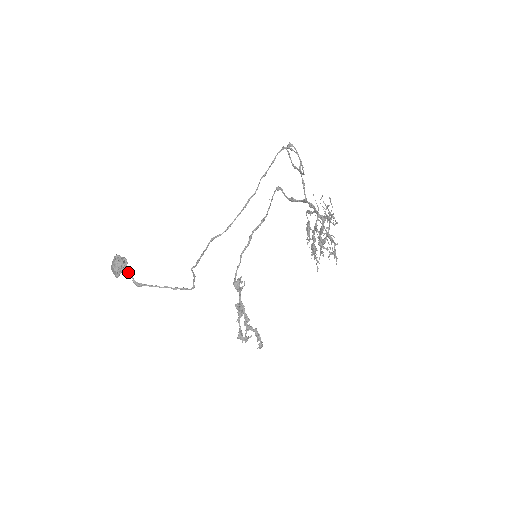
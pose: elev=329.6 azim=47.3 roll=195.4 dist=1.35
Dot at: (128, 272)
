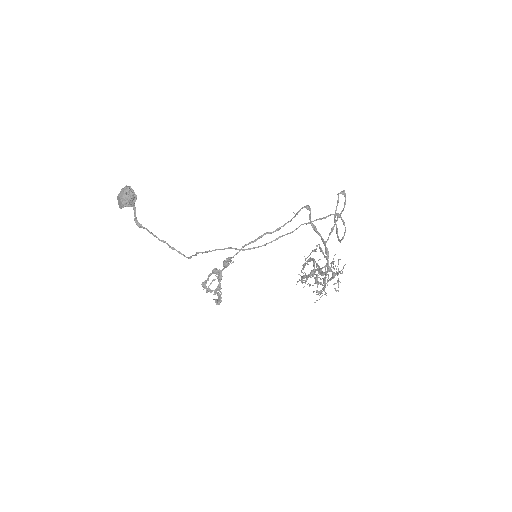
Dot at: occluded
